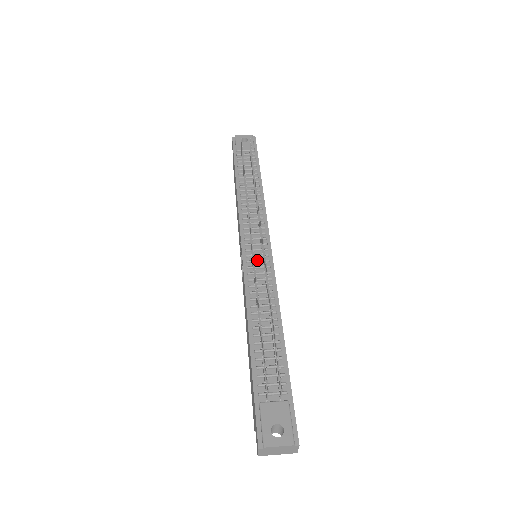
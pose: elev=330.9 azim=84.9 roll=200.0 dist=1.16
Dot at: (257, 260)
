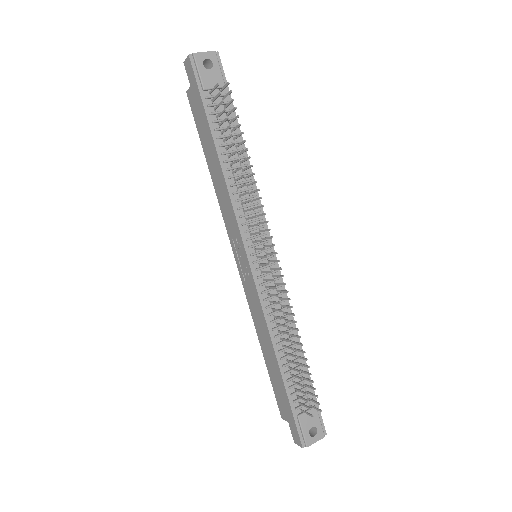
Dot at: (267, 274)
